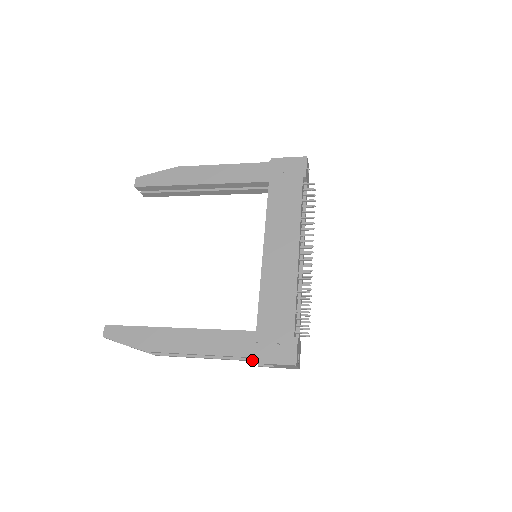
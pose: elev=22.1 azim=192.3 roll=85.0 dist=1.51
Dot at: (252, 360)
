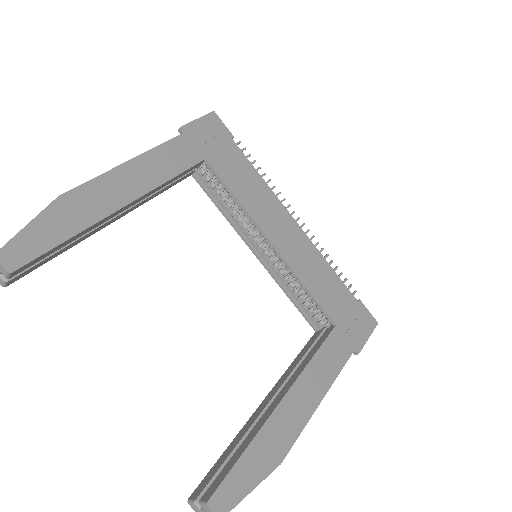
Dot at: occluded
